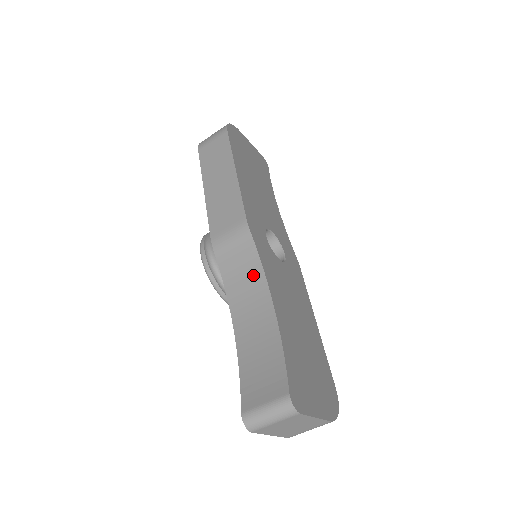
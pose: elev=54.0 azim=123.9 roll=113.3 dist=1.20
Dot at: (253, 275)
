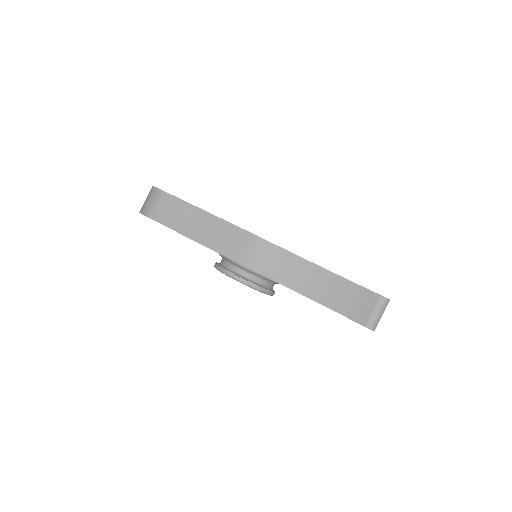
Dot at: (291, 262)
